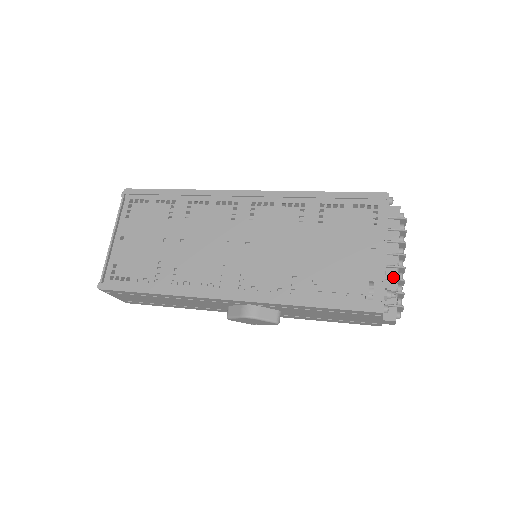
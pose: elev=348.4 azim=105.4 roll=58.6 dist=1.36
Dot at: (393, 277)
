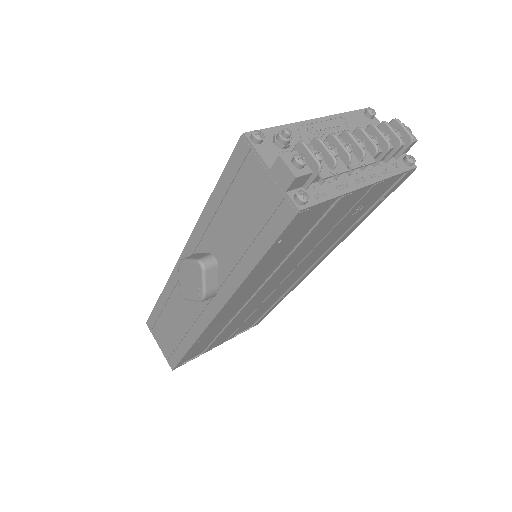
Dot at: occluded
